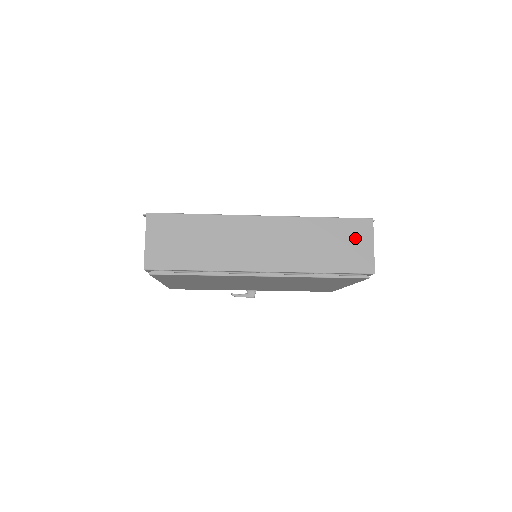
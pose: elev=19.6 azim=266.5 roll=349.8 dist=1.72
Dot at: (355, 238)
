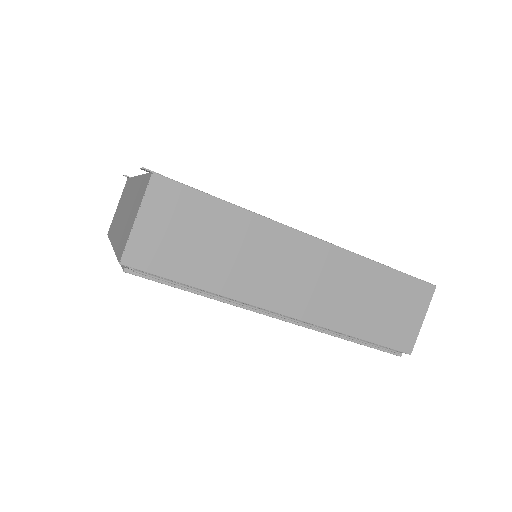
Dot at: (409, 305)
